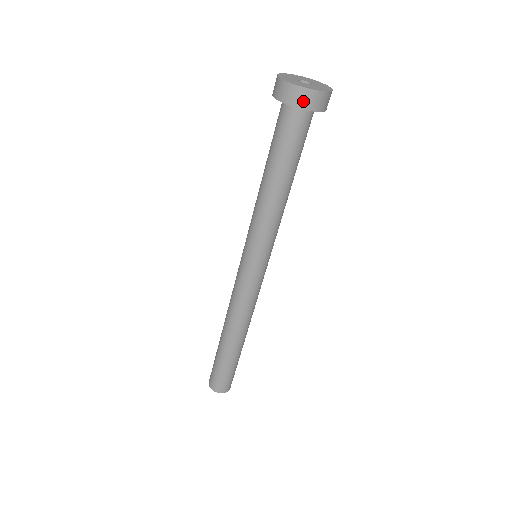
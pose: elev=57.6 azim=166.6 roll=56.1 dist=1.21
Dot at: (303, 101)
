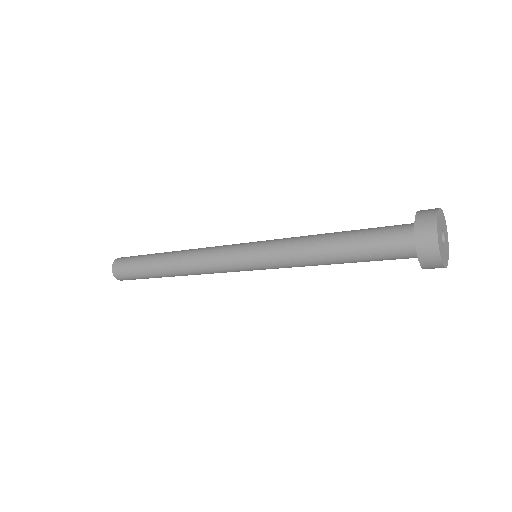
Dot at: (427, 260)
